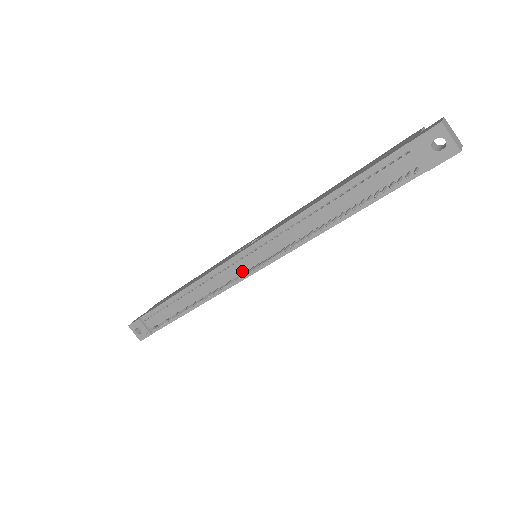
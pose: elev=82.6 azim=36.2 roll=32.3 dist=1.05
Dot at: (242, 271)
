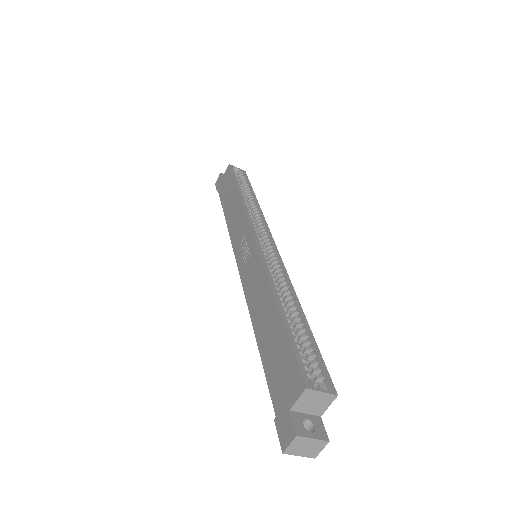
Dot at: occluded
